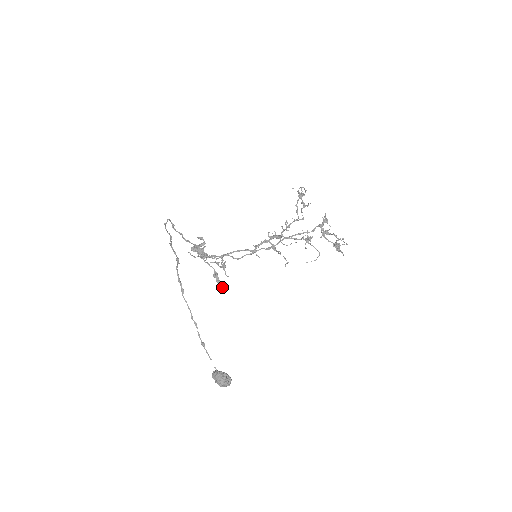
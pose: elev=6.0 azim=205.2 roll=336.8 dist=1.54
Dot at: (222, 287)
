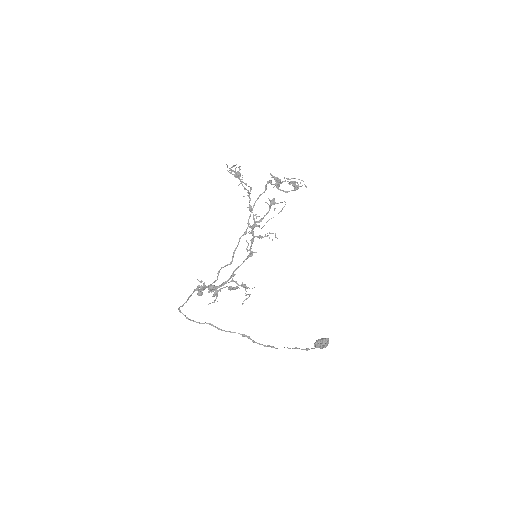
Dot at: occluded
